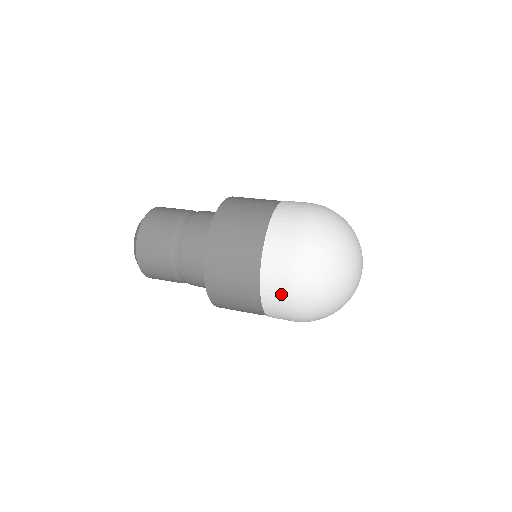
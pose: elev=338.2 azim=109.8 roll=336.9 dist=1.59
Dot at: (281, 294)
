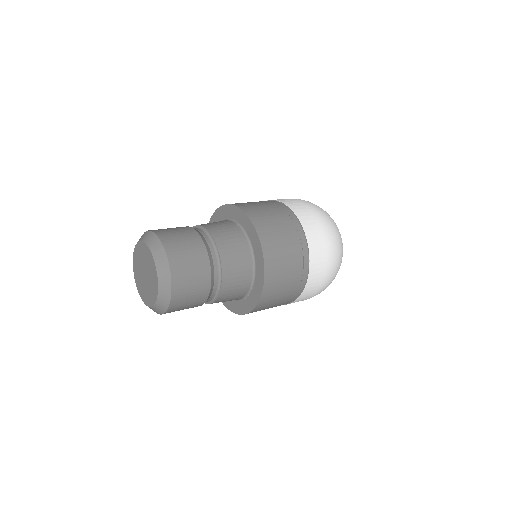
Dot at: (323, 270)
